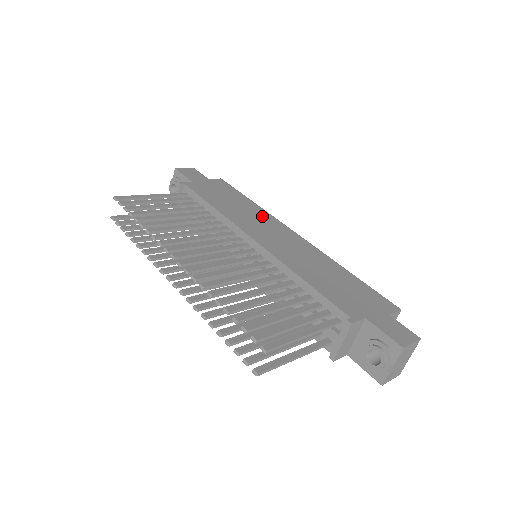
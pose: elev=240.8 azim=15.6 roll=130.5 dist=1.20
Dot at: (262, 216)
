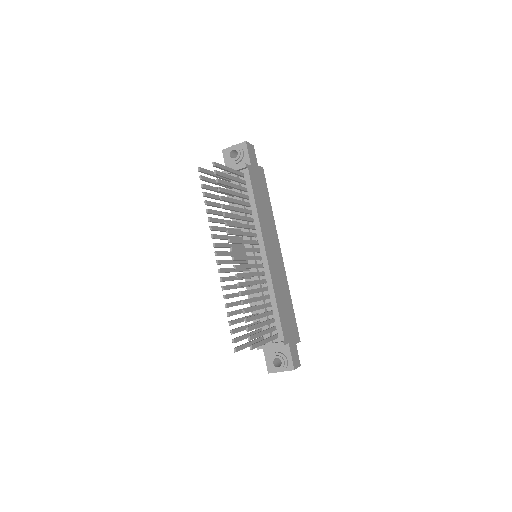
Dot at: (273, 227)
